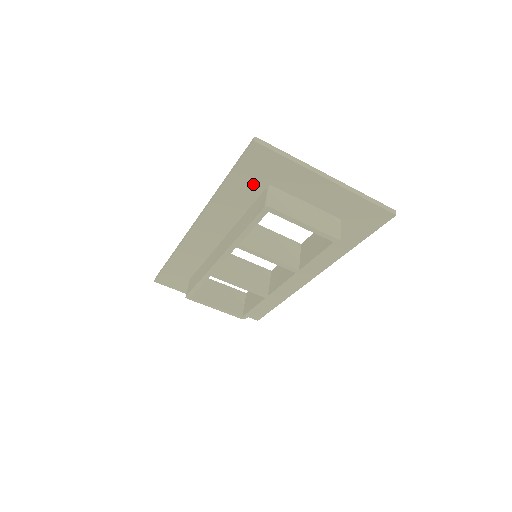
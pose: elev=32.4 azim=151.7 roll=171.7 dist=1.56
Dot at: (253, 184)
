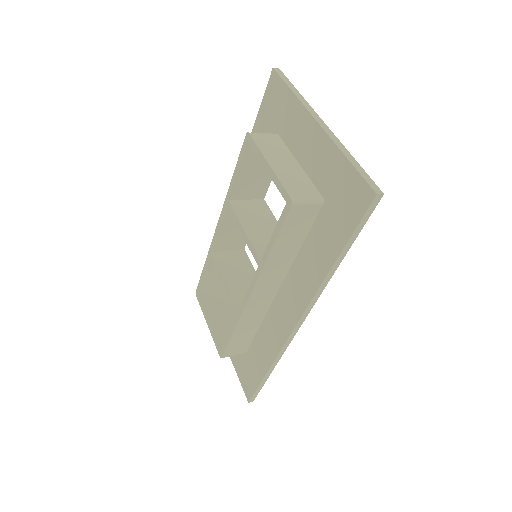
Dot at: occluded
